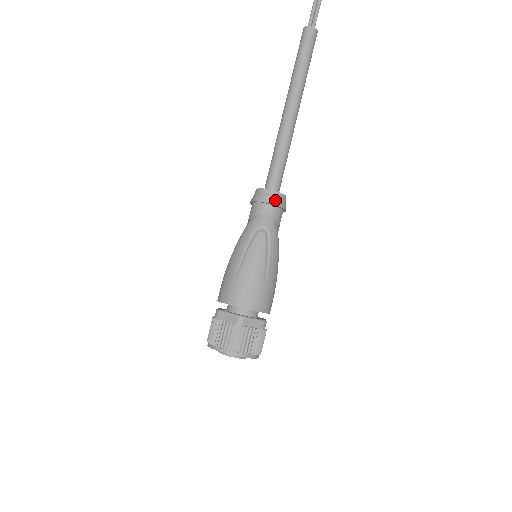
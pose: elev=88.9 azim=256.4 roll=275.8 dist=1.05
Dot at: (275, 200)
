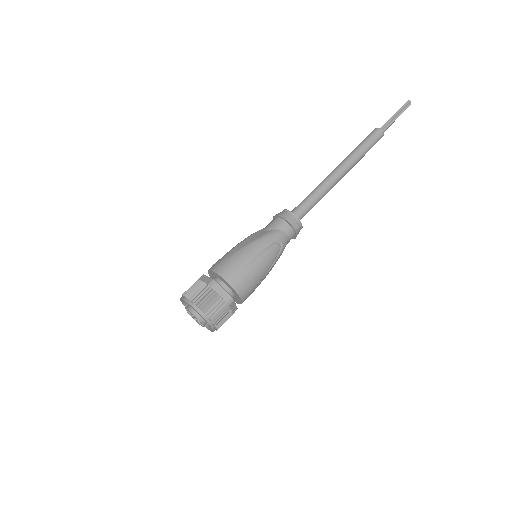
Dot at: (298, 230)
